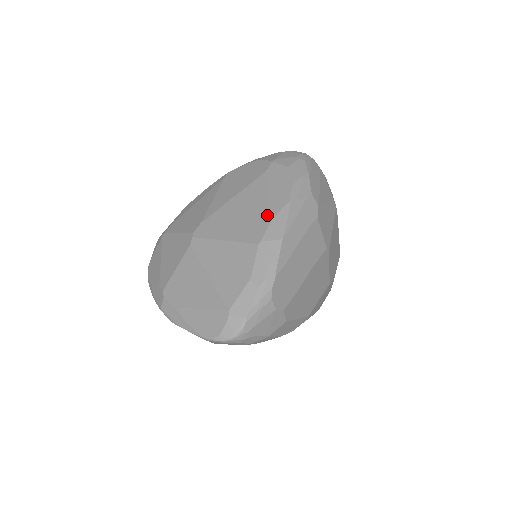
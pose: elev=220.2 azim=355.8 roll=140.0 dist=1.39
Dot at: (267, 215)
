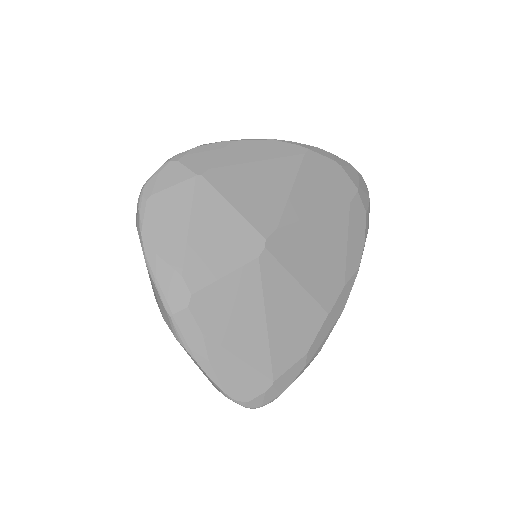
Dot at: (342, 276)
